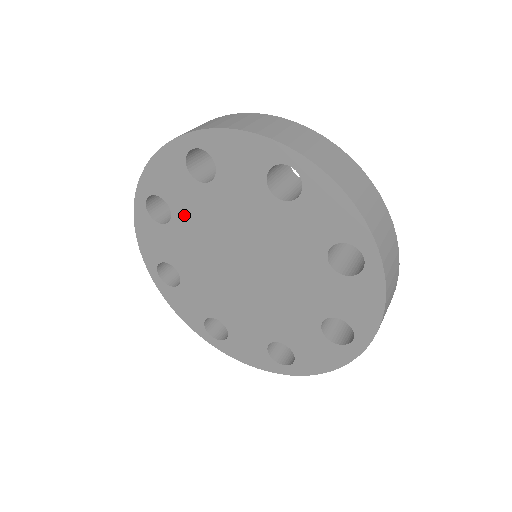
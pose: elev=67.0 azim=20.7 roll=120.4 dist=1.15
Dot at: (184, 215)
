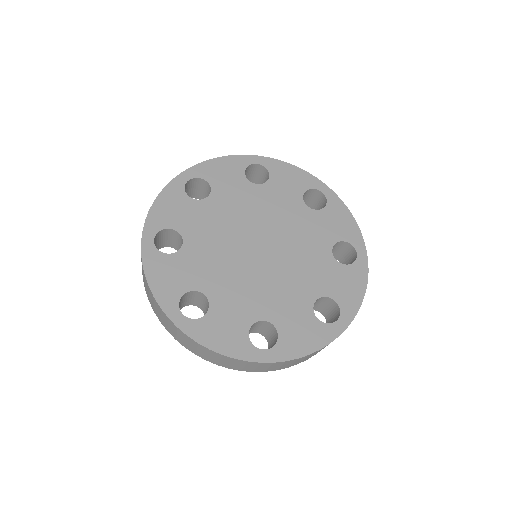
Dot at: (194, 232)
